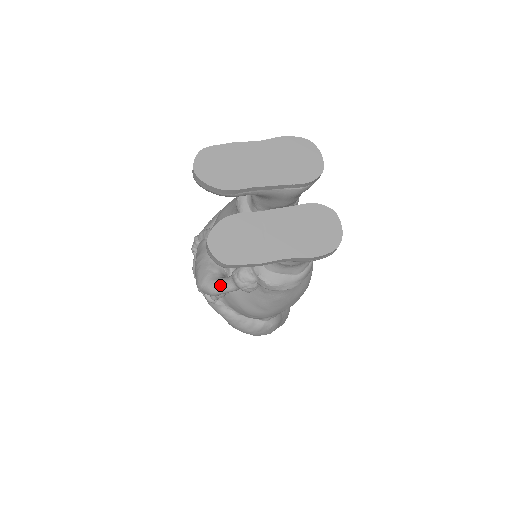
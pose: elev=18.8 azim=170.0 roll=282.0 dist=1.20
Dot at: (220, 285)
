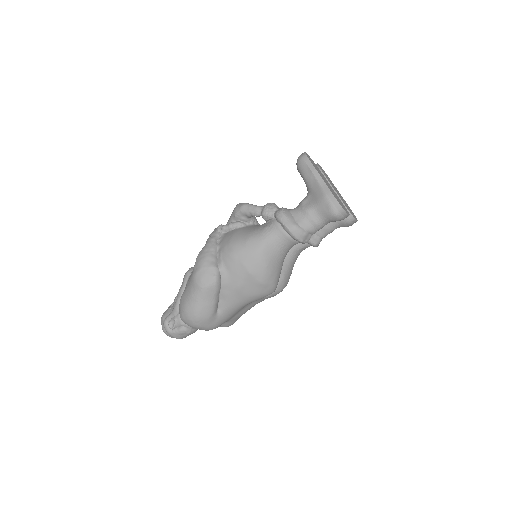
Dot at: (254, 205)
